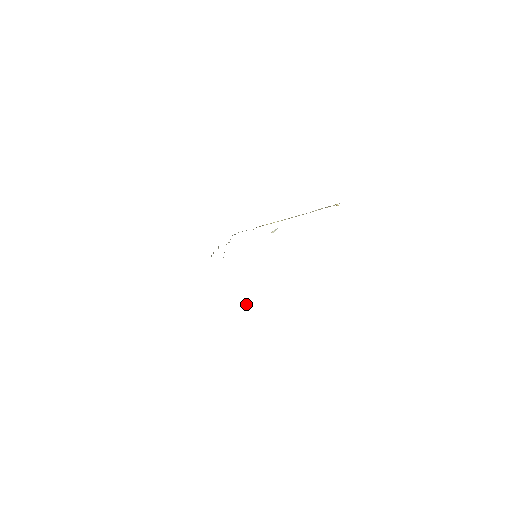
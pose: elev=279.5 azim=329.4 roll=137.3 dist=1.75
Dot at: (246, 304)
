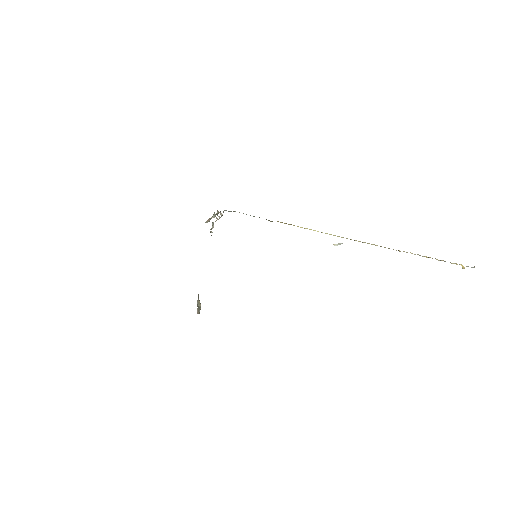
Dot at: (199, 303)
